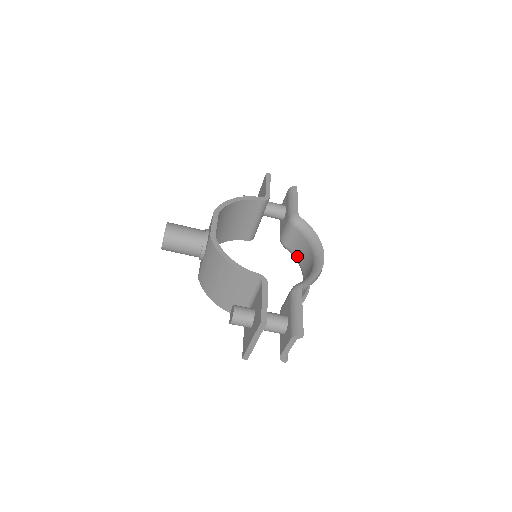
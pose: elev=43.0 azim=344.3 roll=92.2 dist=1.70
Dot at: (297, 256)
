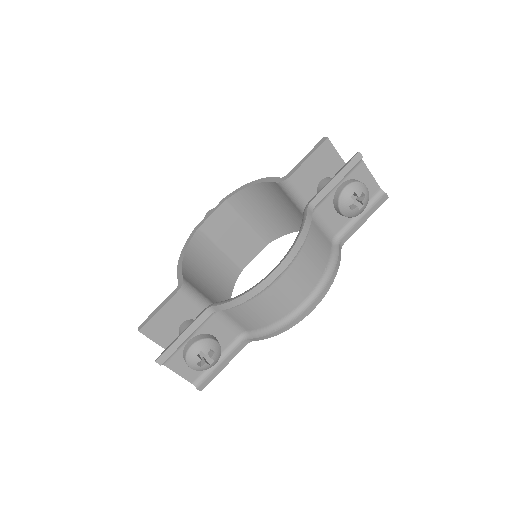
Dot at: occluded
